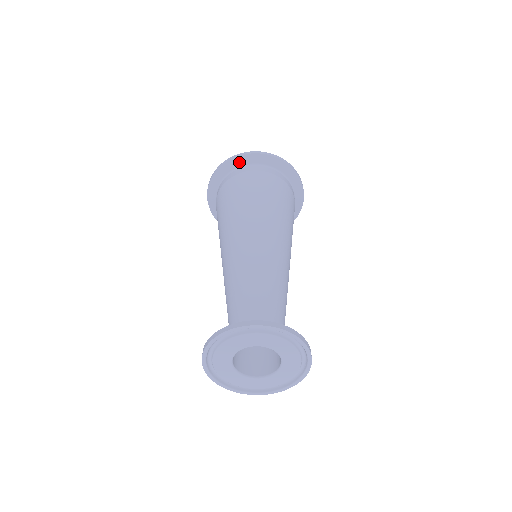
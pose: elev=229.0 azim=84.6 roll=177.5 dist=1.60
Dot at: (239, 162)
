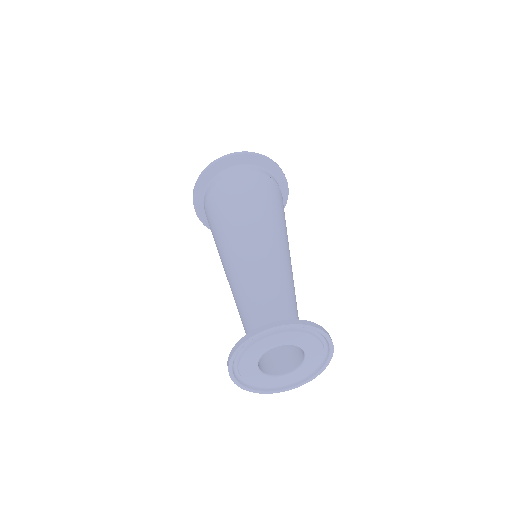
Dot at: (239, 160)
